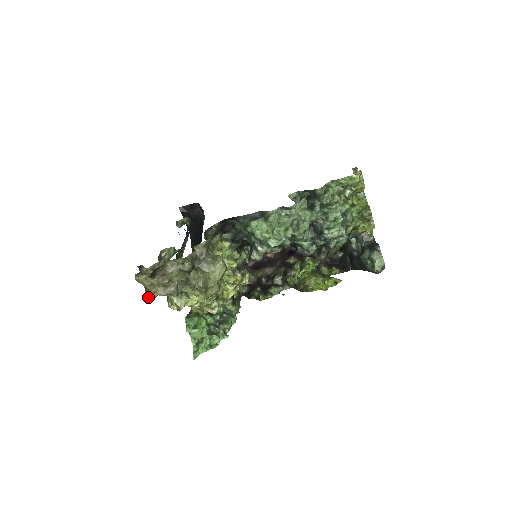
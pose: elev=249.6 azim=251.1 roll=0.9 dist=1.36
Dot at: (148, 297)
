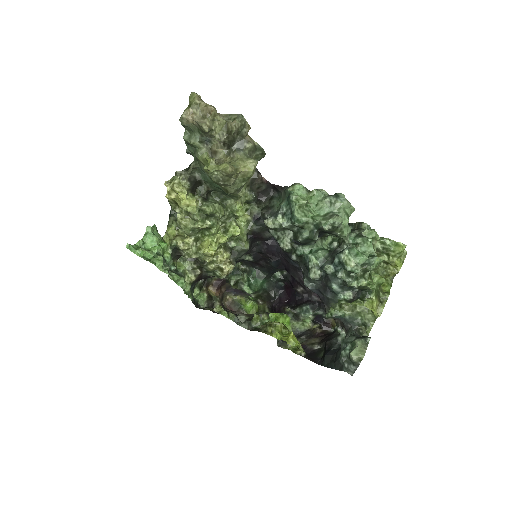
Dot at: (182, 115)
